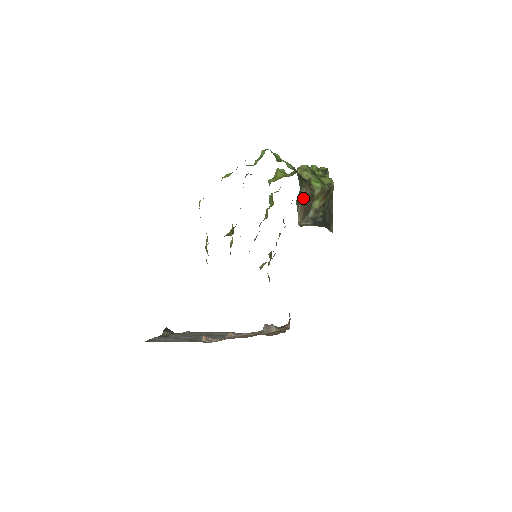
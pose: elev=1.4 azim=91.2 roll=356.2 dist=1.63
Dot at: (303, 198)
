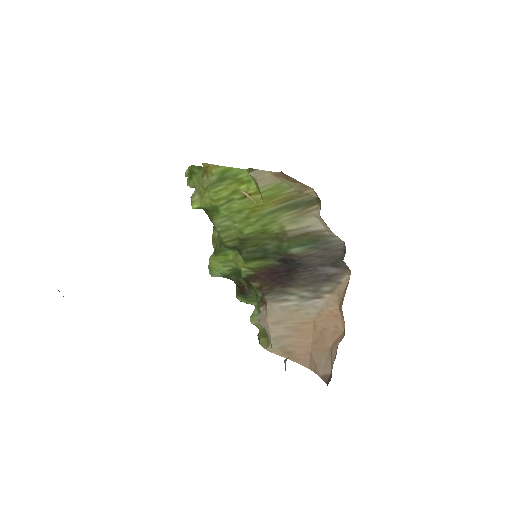
Dot at: occluded
